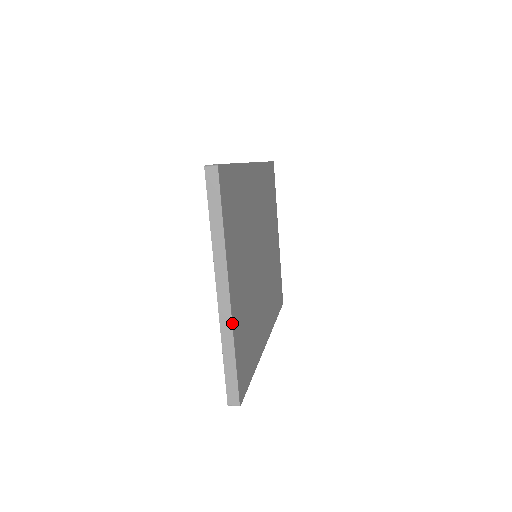
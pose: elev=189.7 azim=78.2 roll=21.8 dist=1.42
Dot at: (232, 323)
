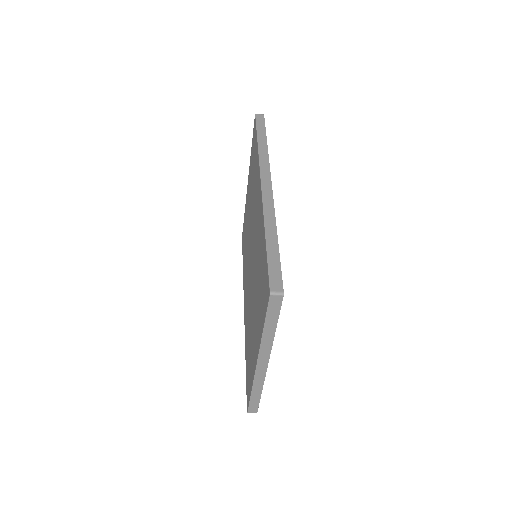
Dot at: occluded
